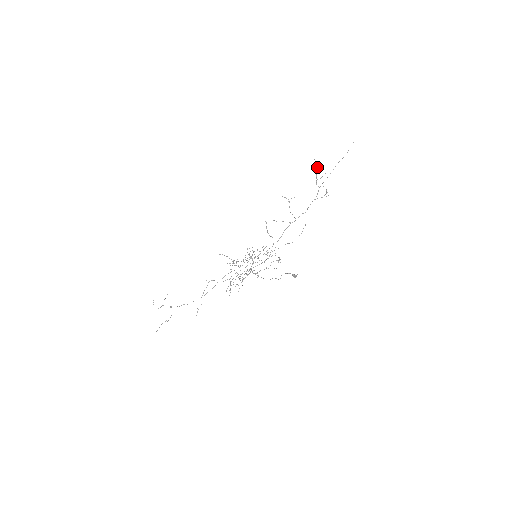
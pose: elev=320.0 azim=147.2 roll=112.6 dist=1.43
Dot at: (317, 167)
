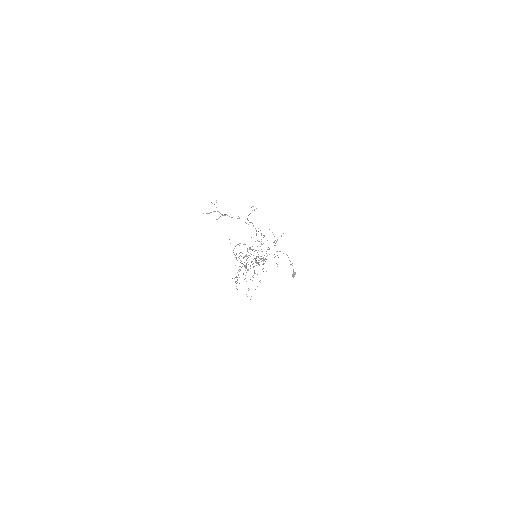
Dot at: occluded
